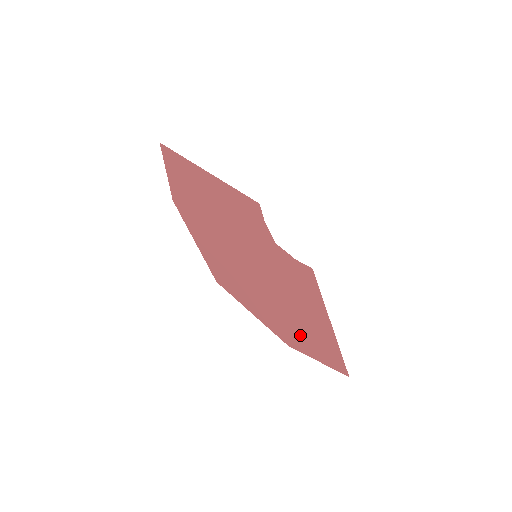
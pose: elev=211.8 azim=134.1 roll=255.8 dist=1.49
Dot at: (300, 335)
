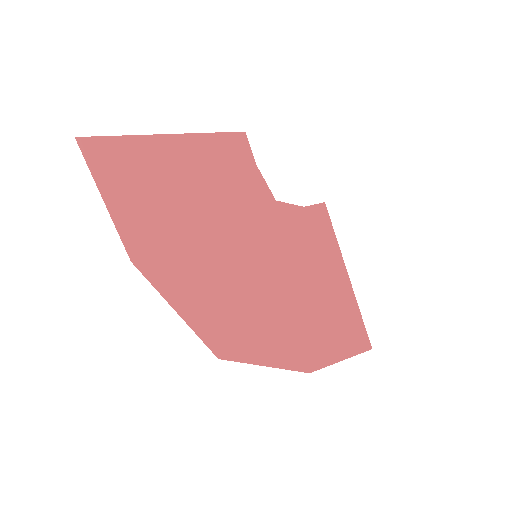
Dot at: (319, 342)
